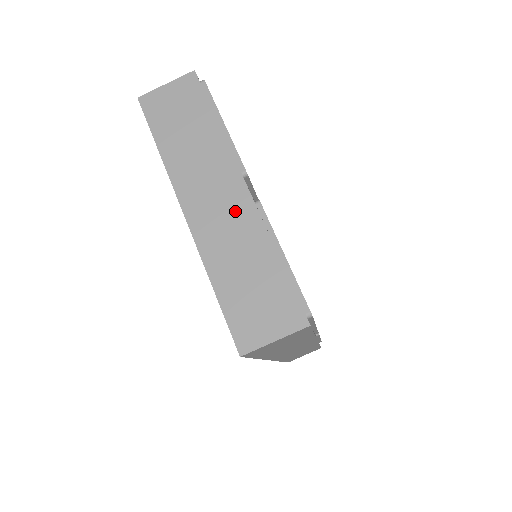
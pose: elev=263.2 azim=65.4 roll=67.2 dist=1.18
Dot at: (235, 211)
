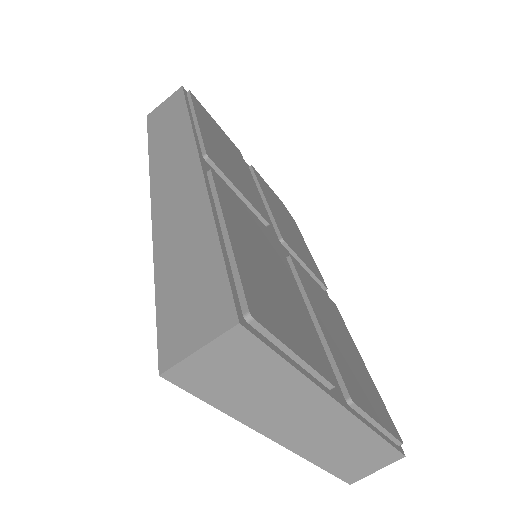
Dot at: (333, 425)
